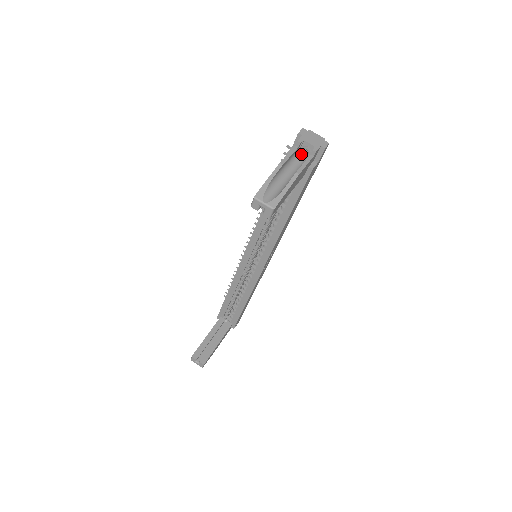
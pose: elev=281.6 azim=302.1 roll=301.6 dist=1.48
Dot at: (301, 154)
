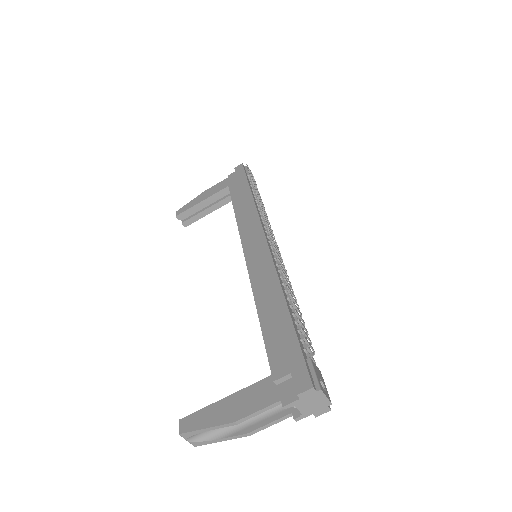
Dot at: occluded
